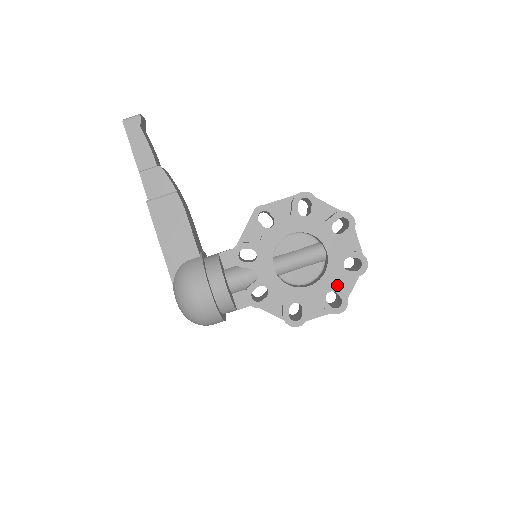
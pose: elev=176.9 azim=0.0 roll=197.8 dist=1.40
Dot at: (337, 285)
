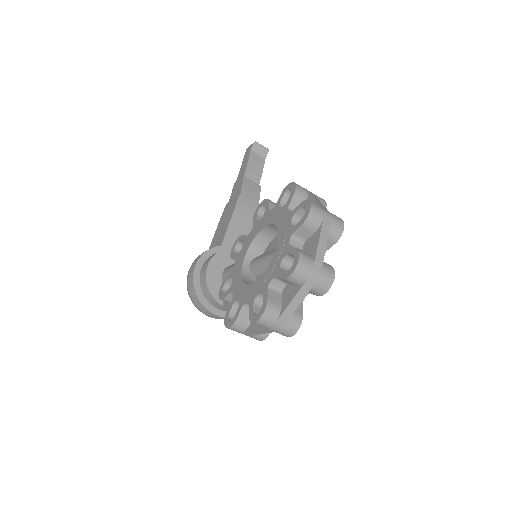
Dot at: (267, 286)
